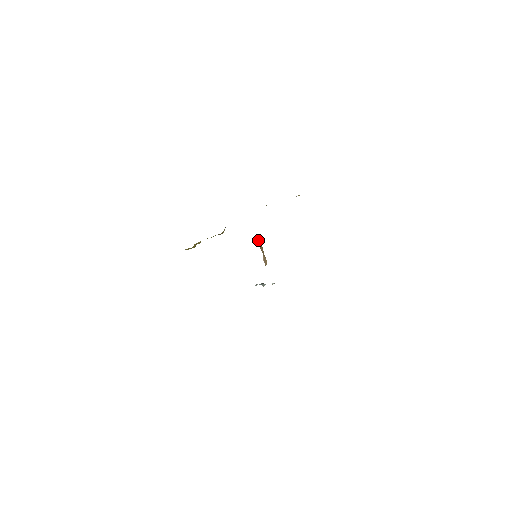
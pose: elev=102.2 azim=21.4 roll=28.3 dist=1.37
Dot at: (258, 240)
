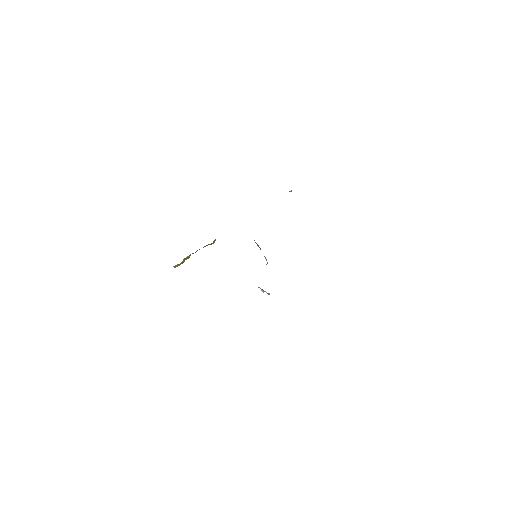
Dot at: occluded
